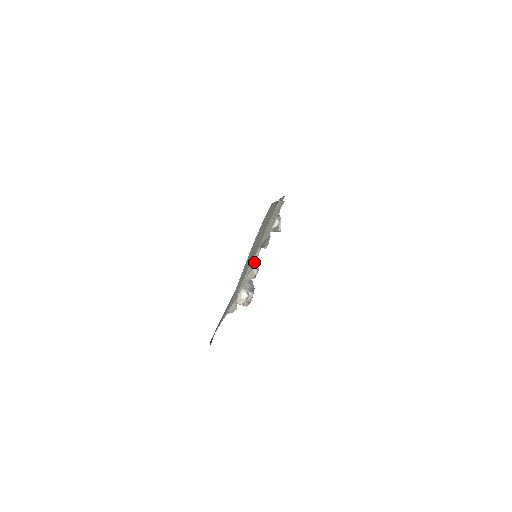
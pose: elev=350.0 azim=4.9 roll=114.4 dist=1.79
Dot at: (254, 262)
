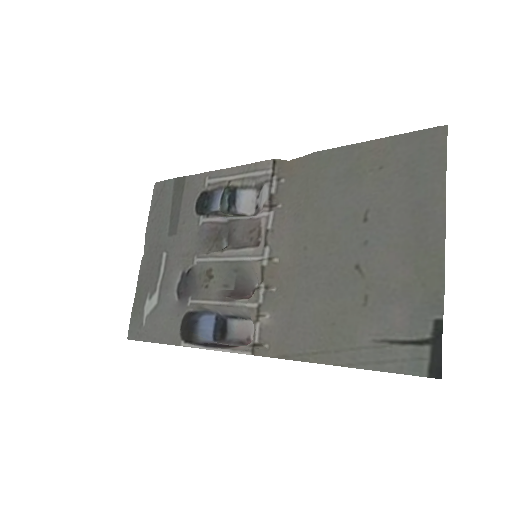
Dot at: (286, 259)
